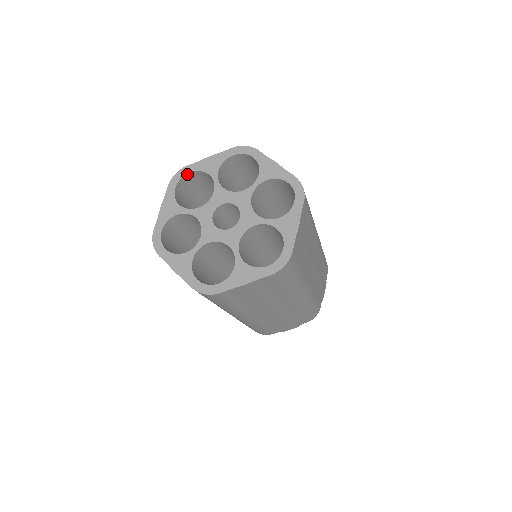
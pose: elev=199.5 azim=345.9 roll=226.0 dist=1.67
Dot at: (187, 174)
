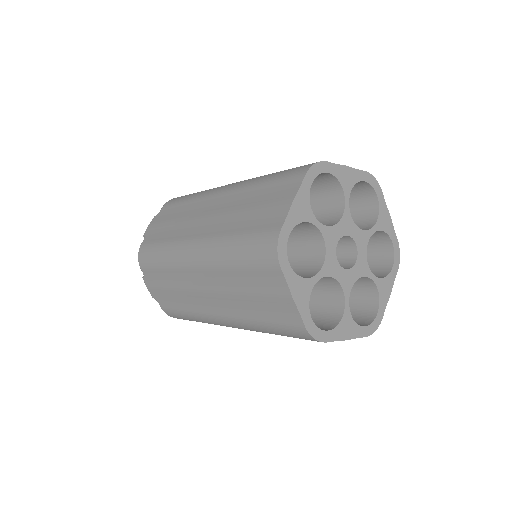
Dot at: (324, 172)
